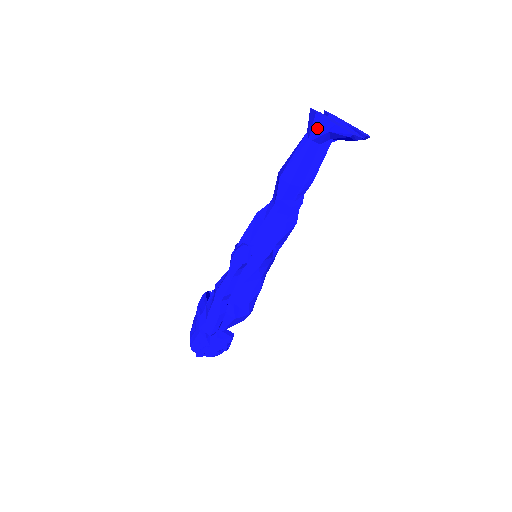
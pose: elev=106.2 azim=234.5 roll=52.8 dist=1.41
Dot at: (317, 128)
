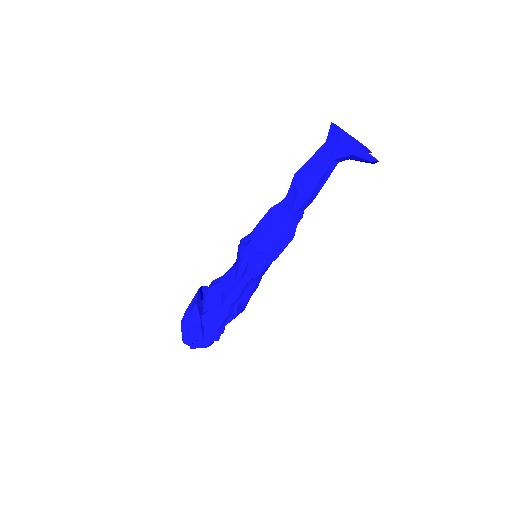
Dot at: (341, 150)
